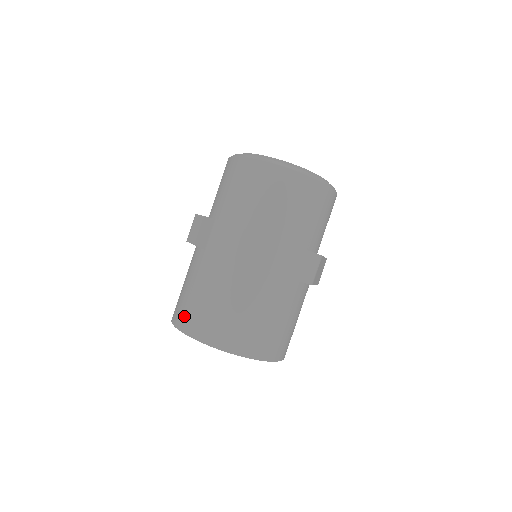
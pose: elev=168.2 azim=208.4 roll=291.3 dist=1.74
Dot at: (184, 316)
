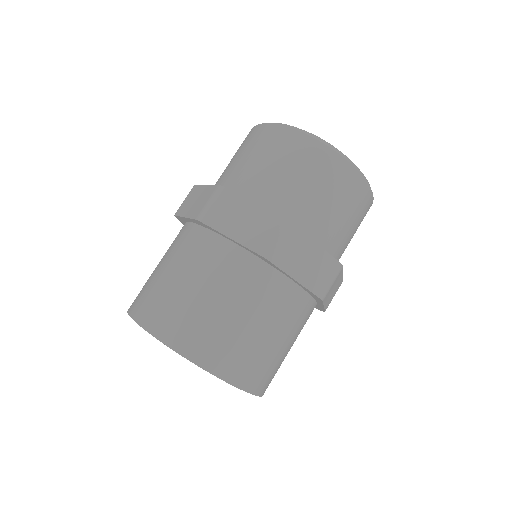
Dot at: occluded
